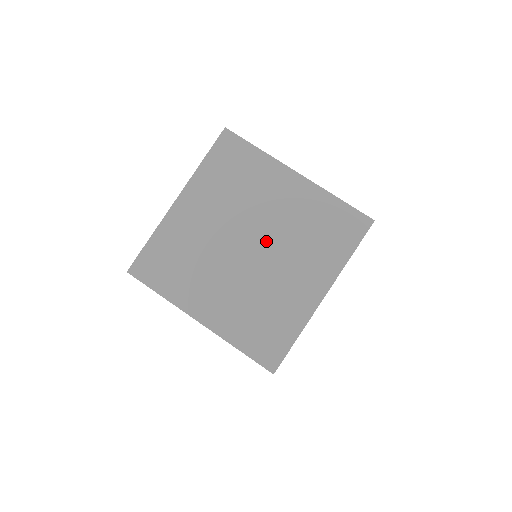
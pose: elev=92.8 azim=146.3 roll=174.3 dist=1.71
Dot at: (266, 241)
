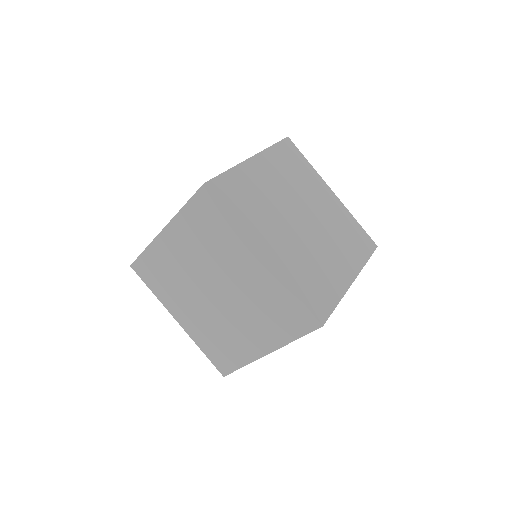
Dot at: (229, 295)
